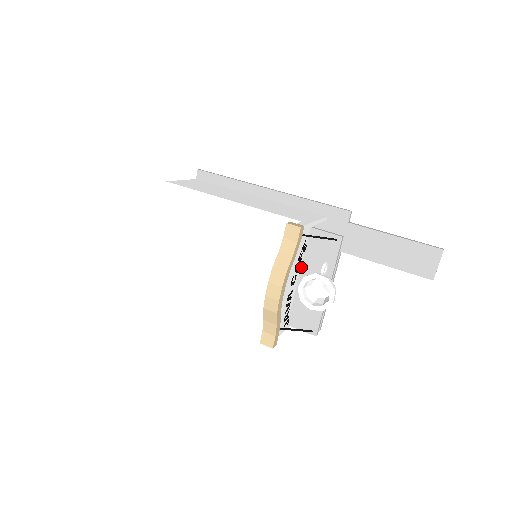
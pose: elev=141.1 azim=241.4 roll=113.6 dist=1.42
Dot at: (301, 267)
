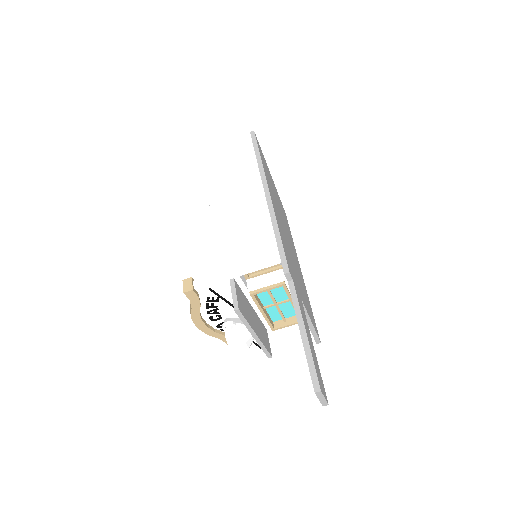
Dot at: occluded
